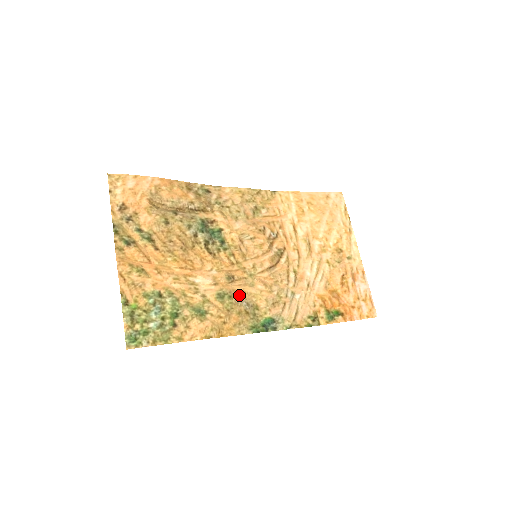
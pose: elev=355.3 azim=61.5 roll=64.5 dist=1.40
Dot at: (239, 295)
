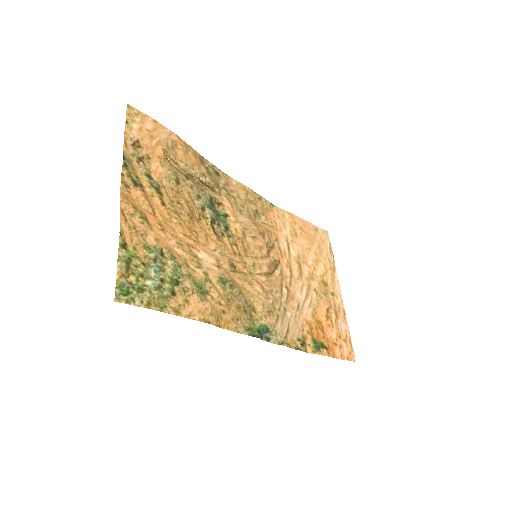
Dot at: (239, 288)
